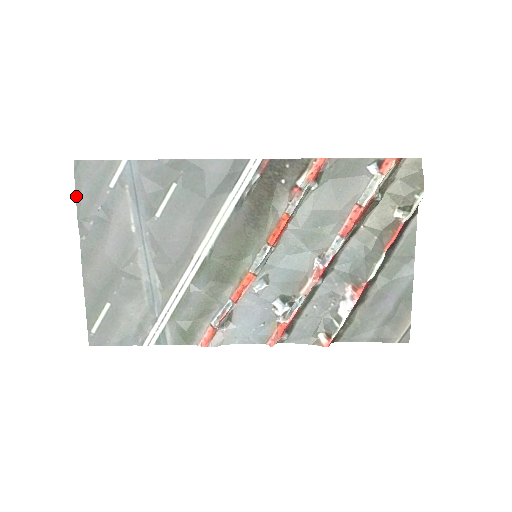
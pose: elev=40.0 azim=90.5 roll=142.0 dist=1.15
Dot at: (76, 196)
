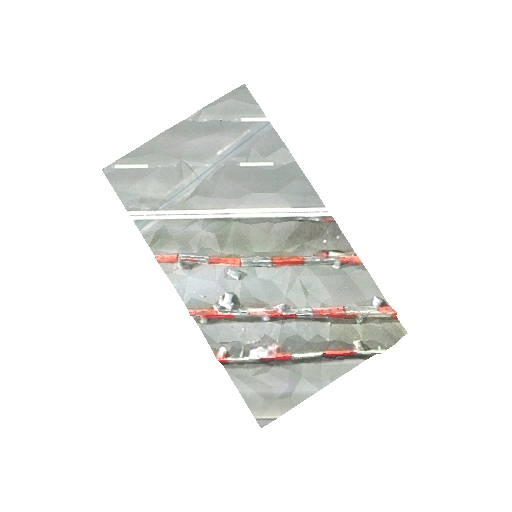
Dot at: (219, 98)
